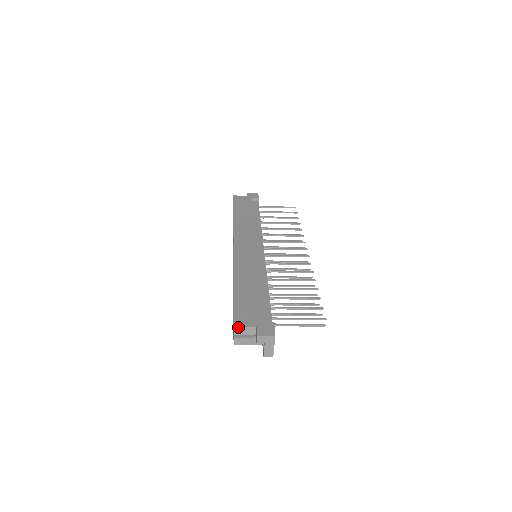
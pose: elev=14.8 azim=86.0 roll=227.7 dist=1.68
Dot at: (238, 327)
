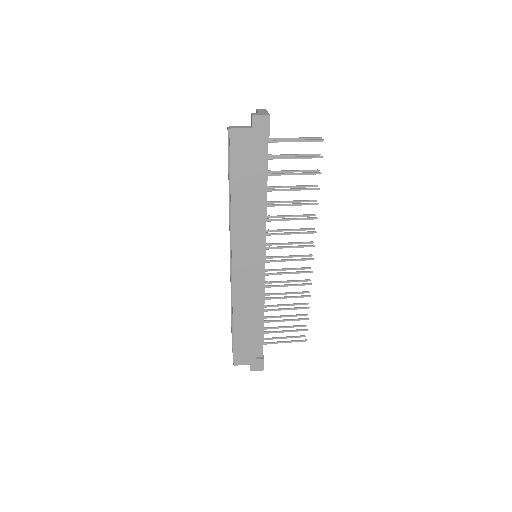
Dot at: (236, 365)
